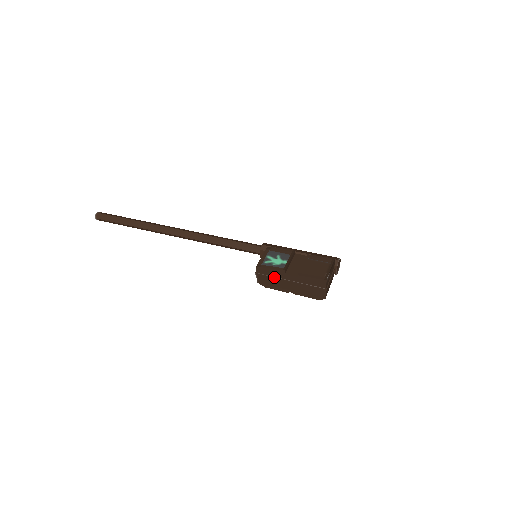
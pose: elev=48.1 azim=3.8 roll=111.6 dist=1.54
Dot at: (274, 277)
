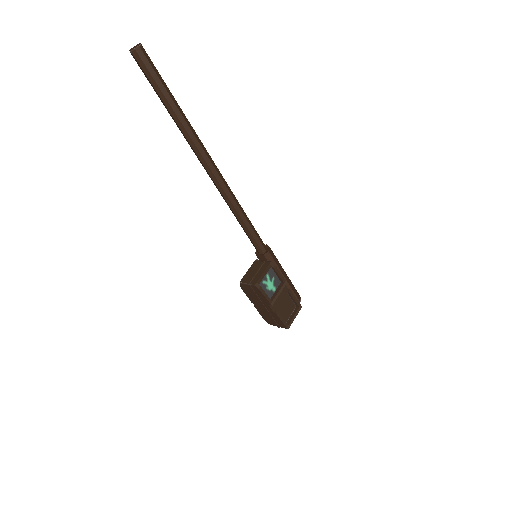
Dot at: (258, 297)
